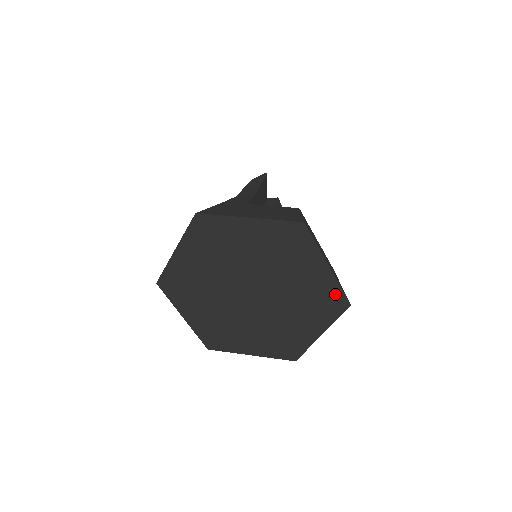
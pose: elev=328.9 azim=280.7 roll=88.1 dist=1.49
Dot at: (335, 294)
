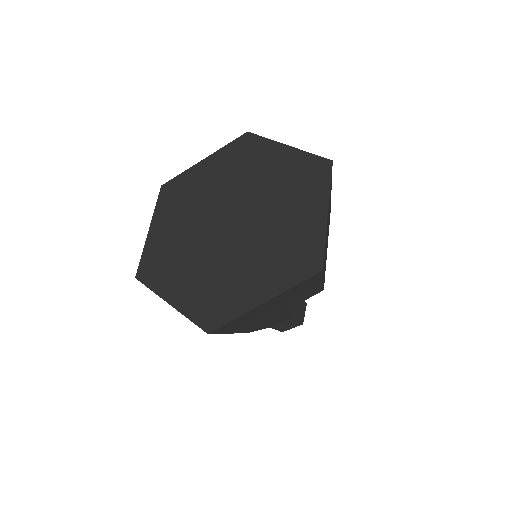
Dot at: (314, 249)
